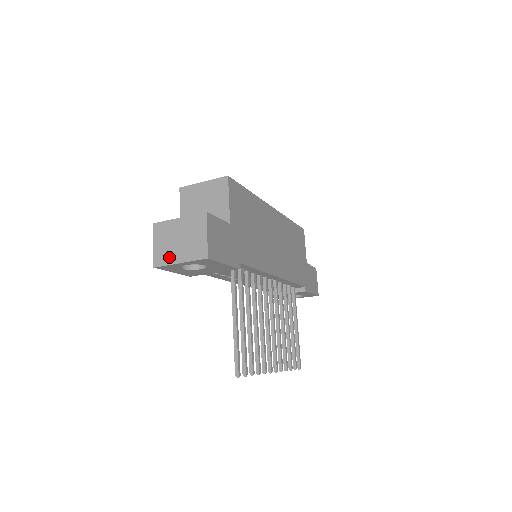
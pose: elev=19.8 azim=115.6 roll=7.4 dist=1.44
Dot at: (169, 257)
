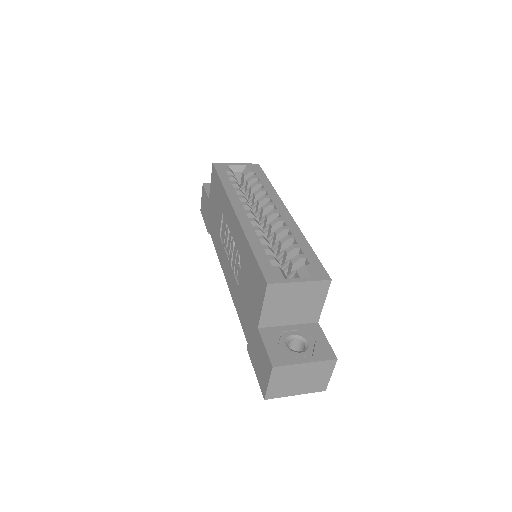
Dot at: (285, 392)
